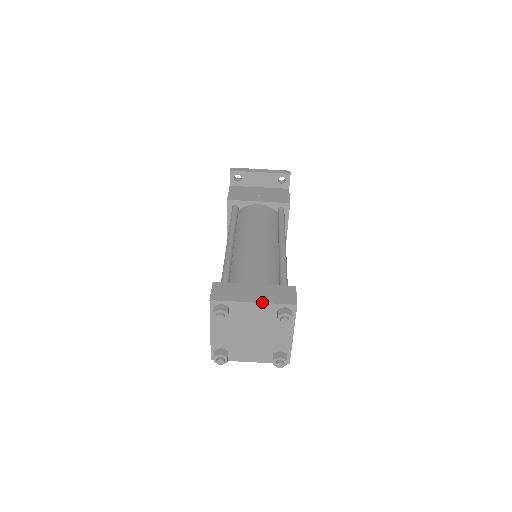
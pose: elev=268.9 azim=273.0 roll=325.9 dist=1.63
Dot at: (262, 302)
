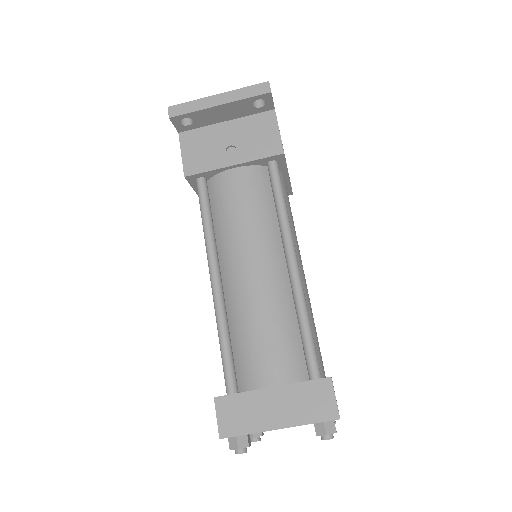
Dot at: (290, 426)
